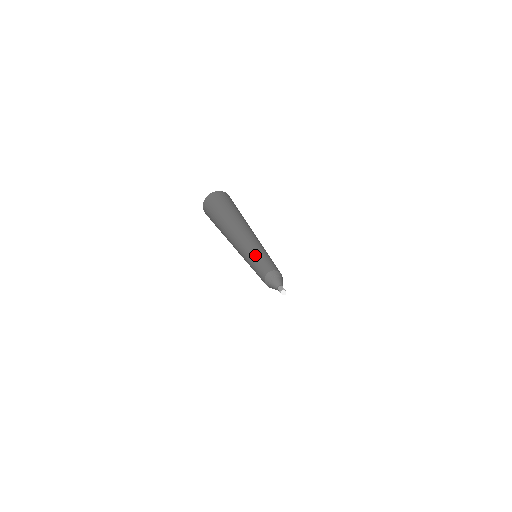
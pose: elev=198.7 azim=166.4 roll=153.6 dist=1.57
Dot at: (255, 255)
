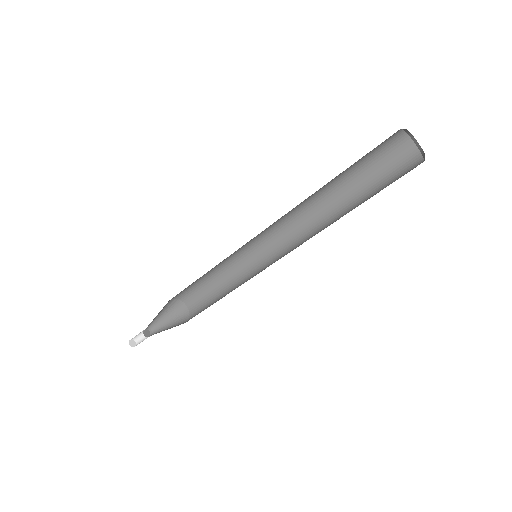
Dot at: (233, 260)
